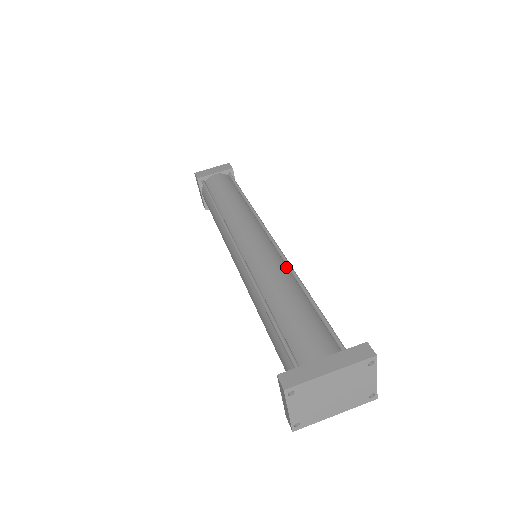
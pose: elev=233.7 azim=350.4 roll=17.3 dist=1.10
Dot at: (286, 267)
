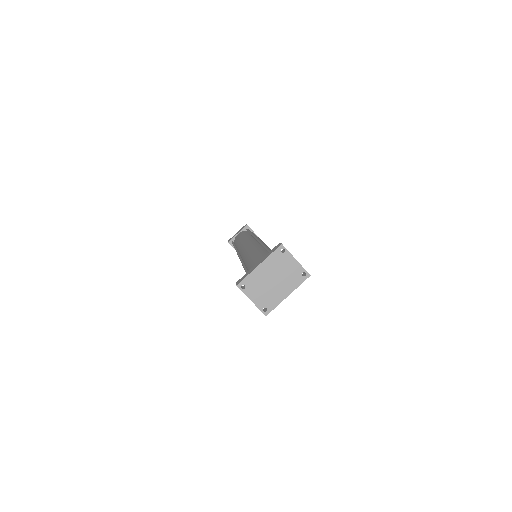
Dot at: (260, 245)
